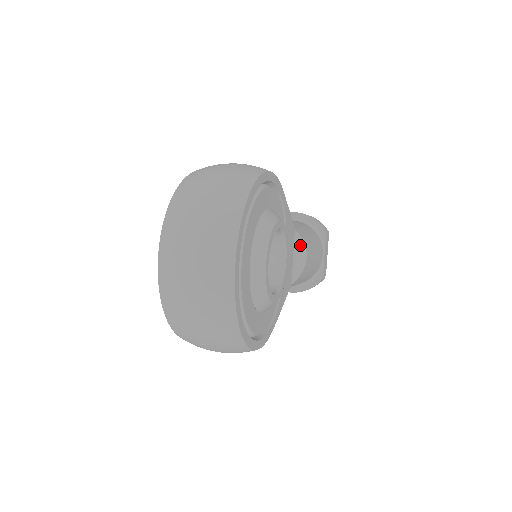
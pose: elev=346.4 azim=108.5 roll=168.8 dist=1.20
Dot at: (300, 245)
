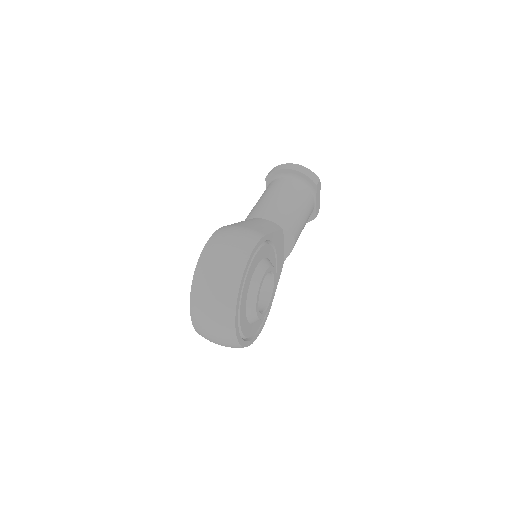
Dot at: (288, 236)
